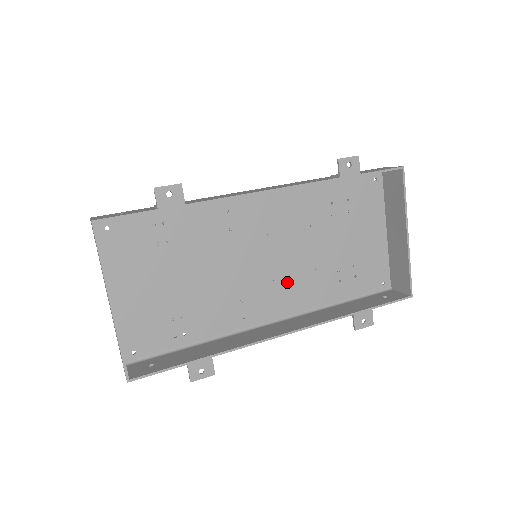
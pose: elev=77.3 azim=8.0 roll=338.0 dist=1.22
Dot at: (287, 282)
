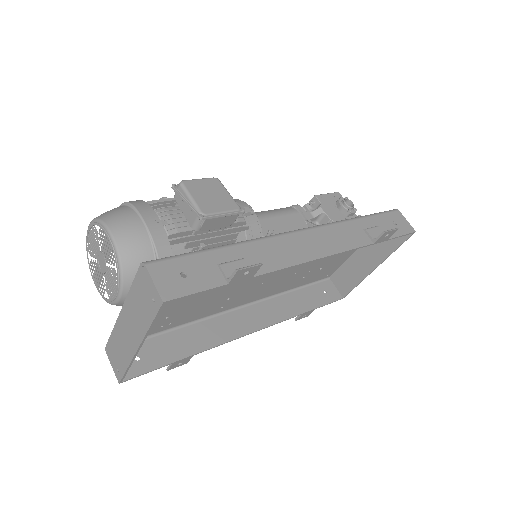
Dot at: (270, 283)
